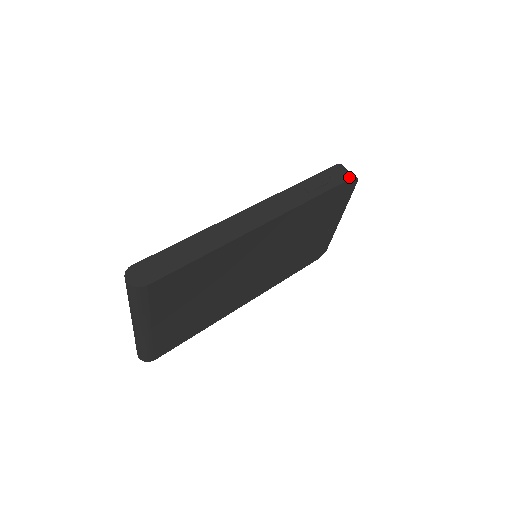
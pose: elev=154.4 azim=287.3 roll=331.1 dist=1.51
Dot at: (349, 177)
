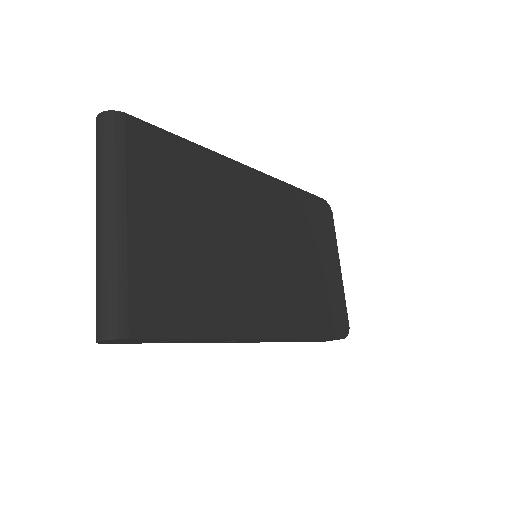
Dot at: (320, 199)
